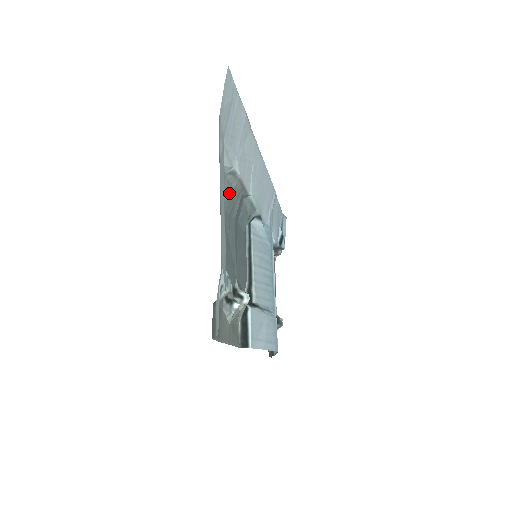
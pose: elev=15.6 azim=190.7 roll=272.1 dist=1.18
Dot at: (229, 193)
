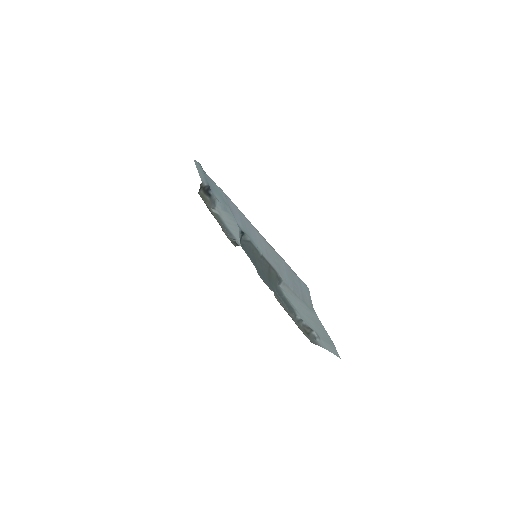
Dot at: (274, 282)
